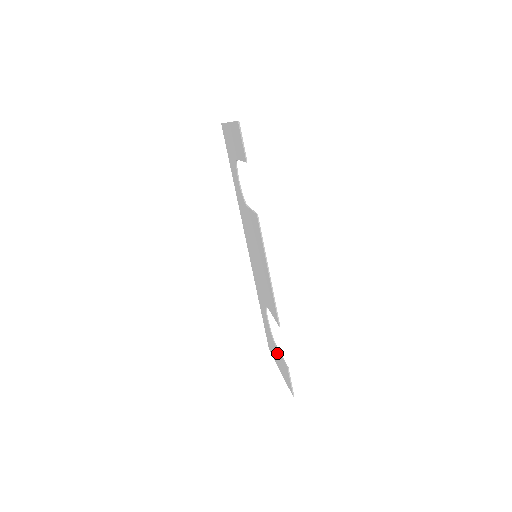
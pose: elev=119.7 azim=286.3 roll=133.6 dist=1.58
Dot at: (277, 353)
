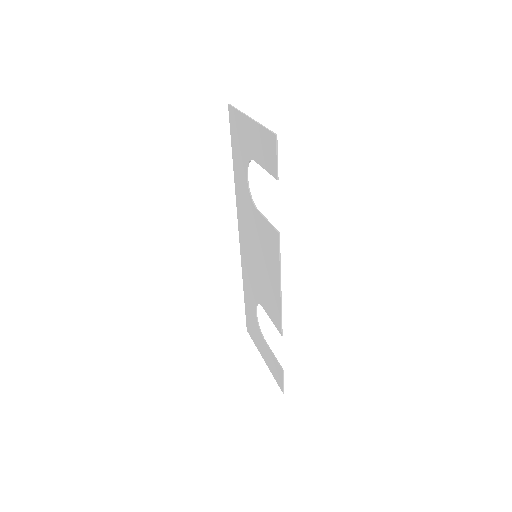
Dot at: (265, 346)
